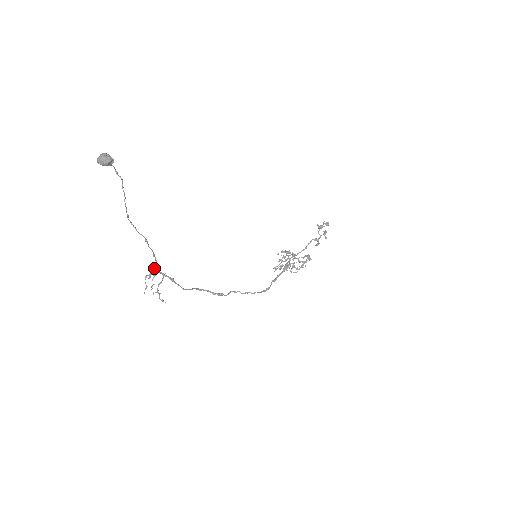
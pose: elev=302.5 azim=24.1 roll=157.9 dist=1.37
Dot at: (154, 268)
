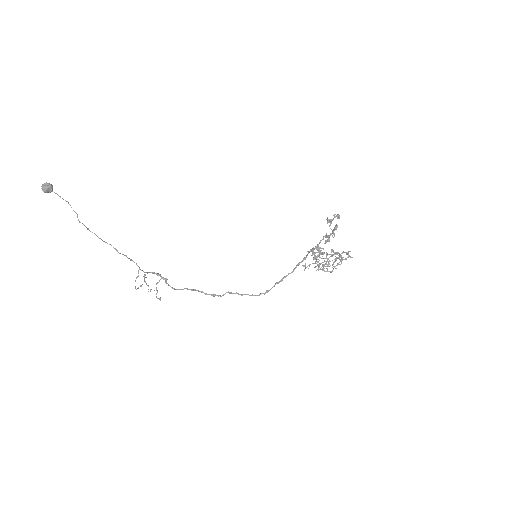
Dot at: (138, 270)
